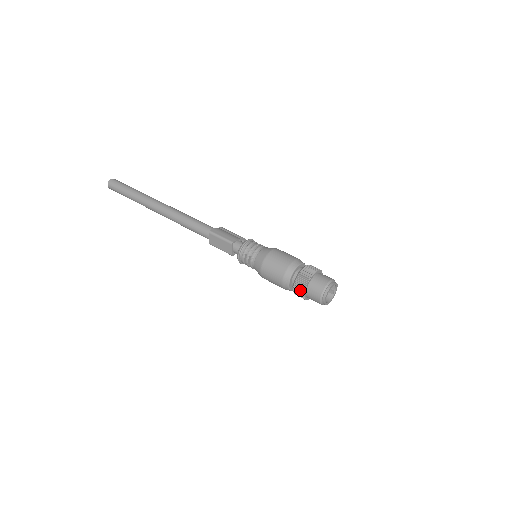
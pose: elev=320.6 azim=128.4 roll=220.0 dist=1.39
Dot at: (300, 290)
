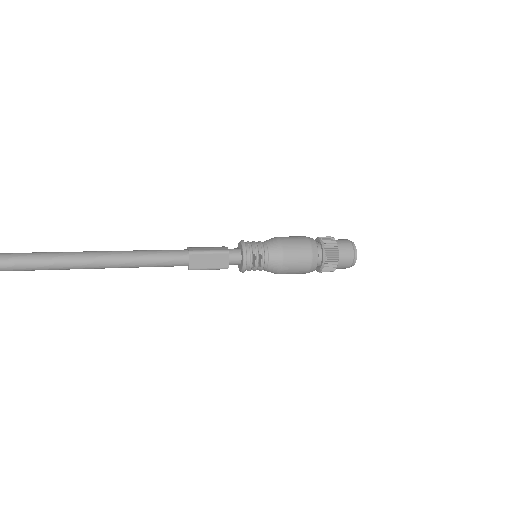
Dot at: (333, 260)
